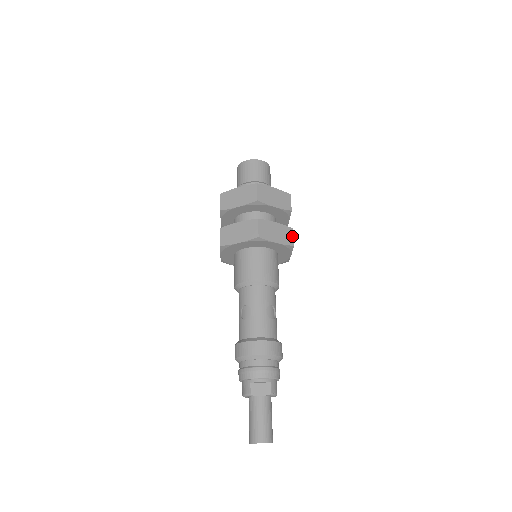
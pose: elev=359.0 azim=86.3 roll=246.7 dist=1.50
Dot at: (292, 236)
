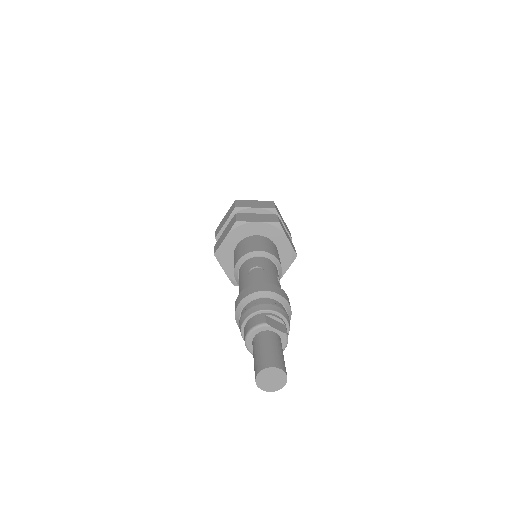
Dot at: (295, 250)
